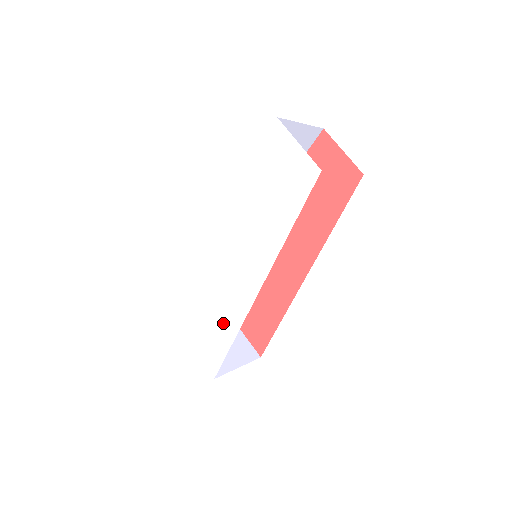
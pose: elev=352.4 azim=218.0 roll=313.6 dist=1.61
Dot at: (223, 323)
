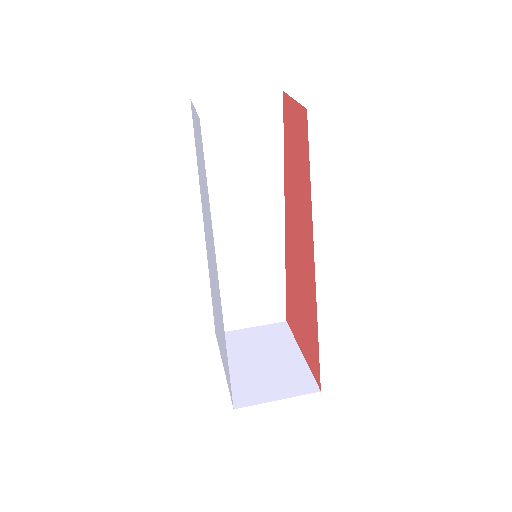
Dot at: (223, 336)
